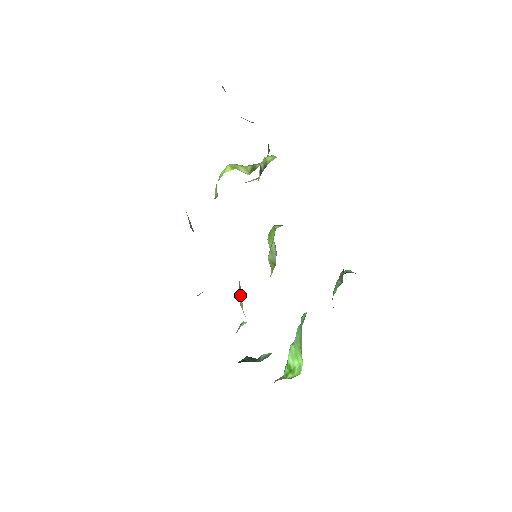
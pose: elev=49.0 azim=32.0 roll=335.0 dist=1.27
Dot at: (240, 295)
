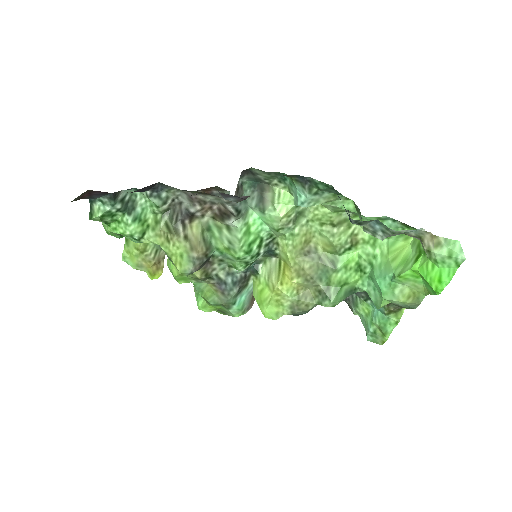
Dot at: (262, 200)
